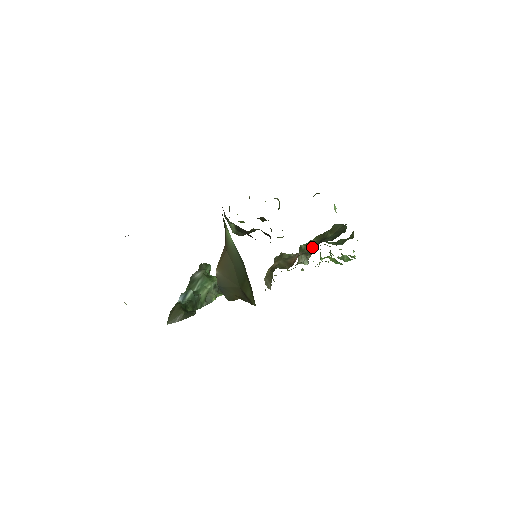
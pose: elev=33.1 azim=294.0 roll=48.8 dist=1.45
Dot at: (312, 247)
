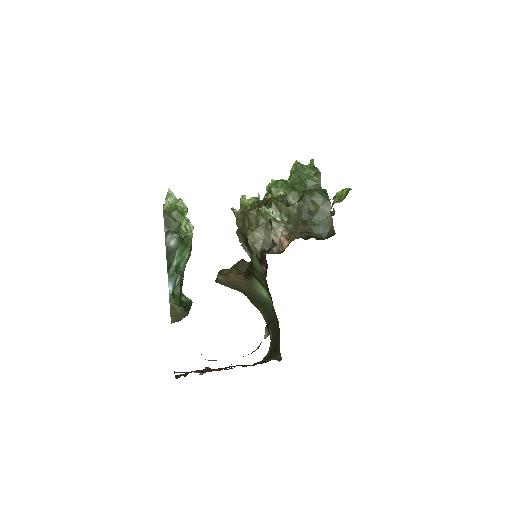
Dot at: (288, 207)
